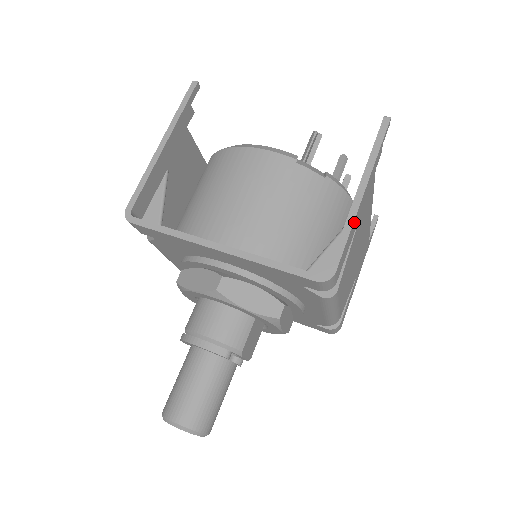
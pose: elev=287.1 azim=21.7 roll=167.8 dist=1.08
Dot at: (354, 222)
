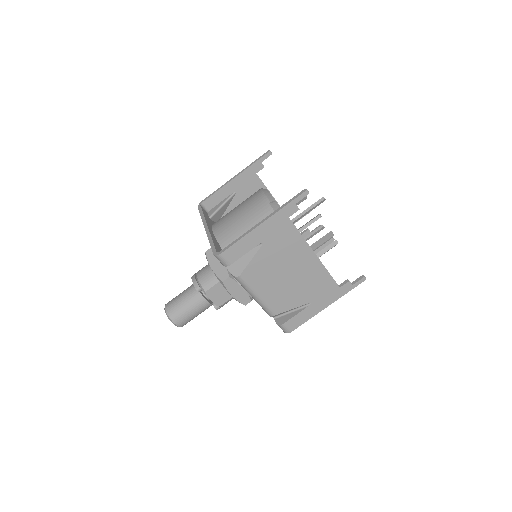
Dot at: (249, 236)
